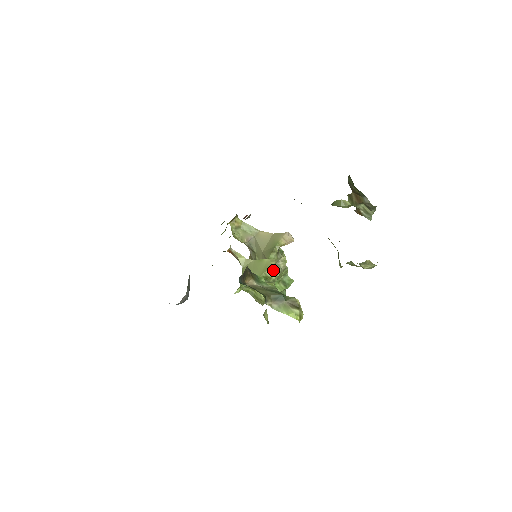
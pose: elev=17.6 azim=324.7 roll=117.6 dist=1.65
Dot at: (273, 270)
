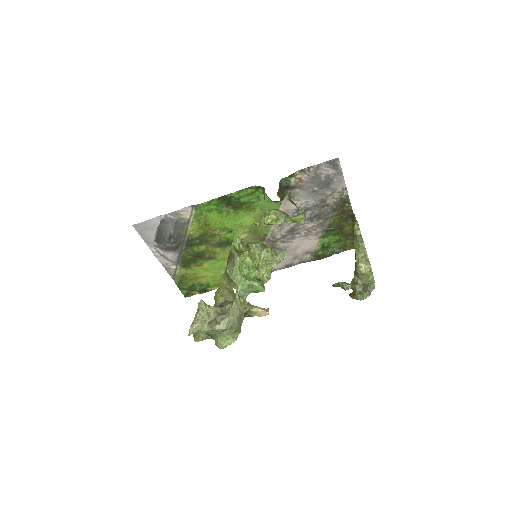
Dot at: occluded
